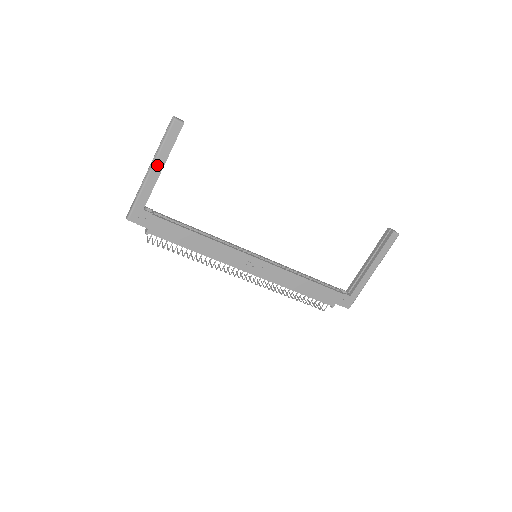
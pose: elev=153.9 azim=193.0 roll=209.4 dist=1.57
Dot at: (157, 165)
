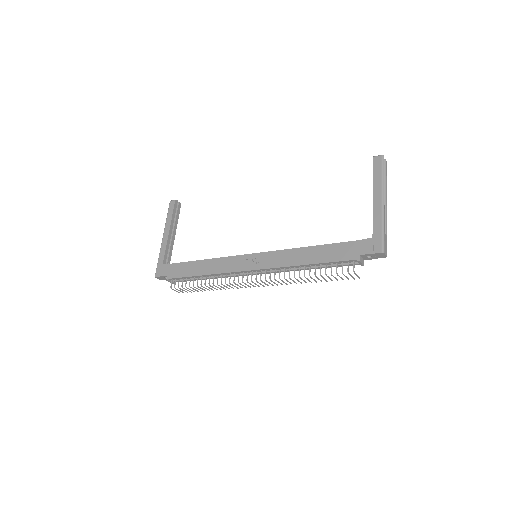
Dot at: (166, 232)
